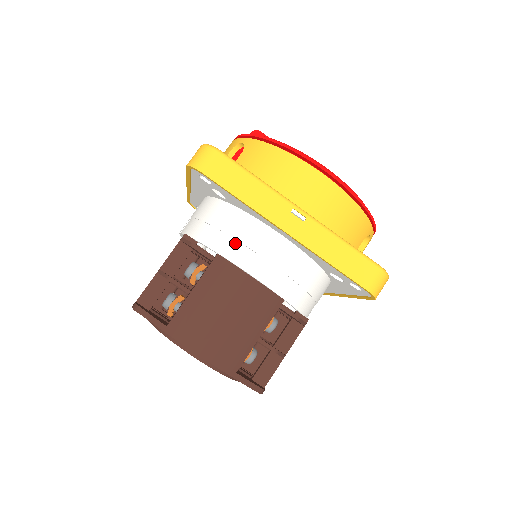
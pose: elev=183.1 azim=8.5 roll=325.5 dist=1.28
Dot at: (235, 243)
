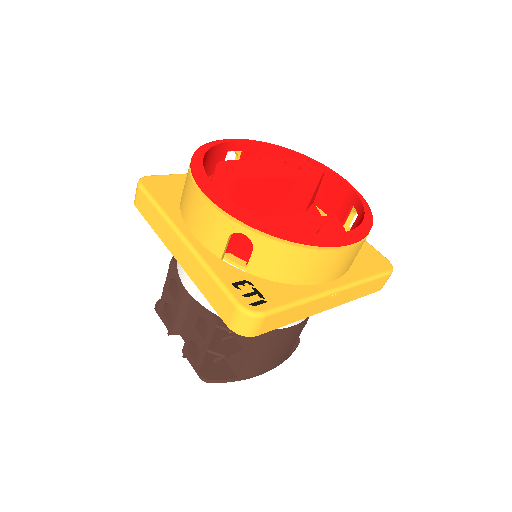
Dot at: occluded
